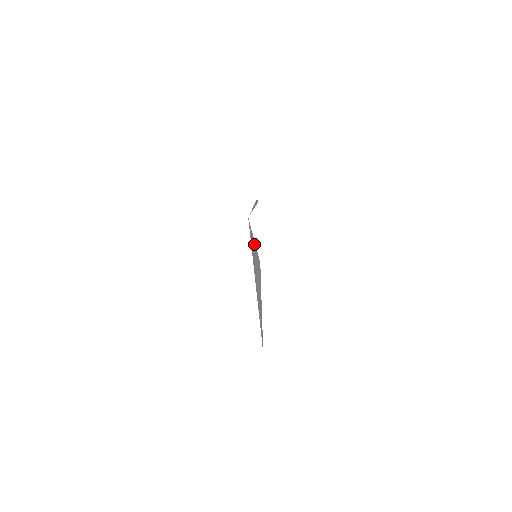
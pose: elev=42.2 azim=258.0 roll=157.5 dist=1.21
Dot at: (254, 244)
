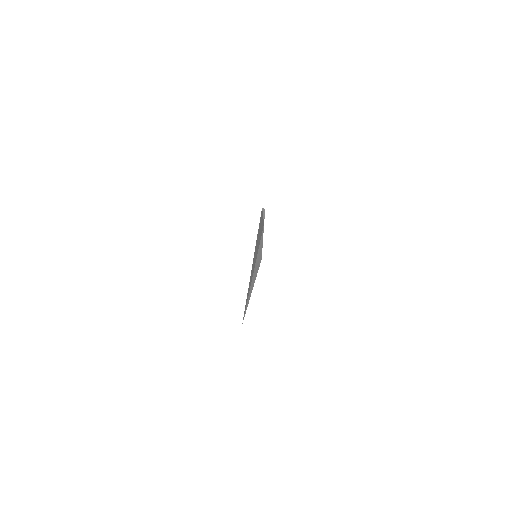
Dot at: (261, 246)
